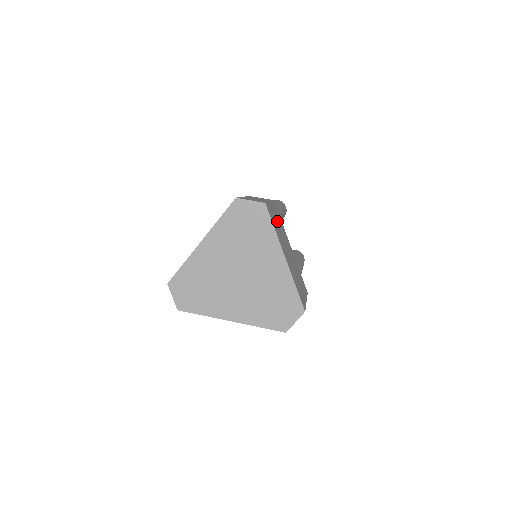
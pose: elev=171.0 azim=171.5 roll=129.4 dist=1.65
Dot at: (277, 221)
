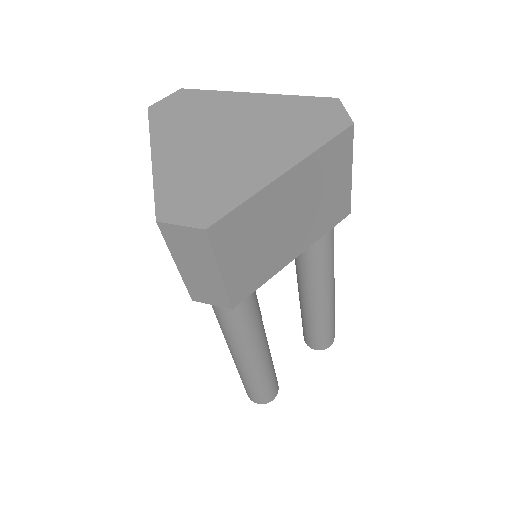
Dot at: occluded
